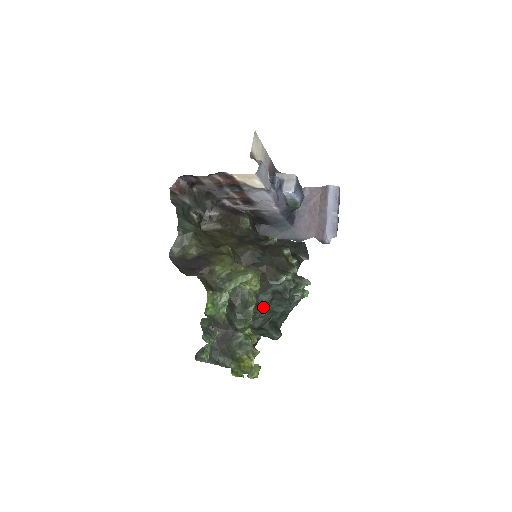
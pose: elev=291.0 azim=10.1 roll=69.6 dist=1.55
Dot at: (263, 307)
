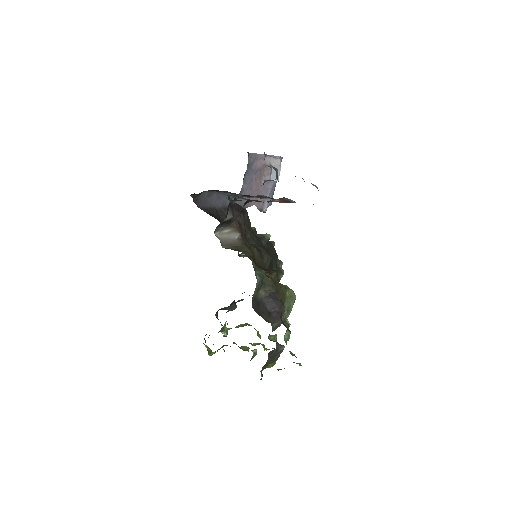
Dot at: occluded
